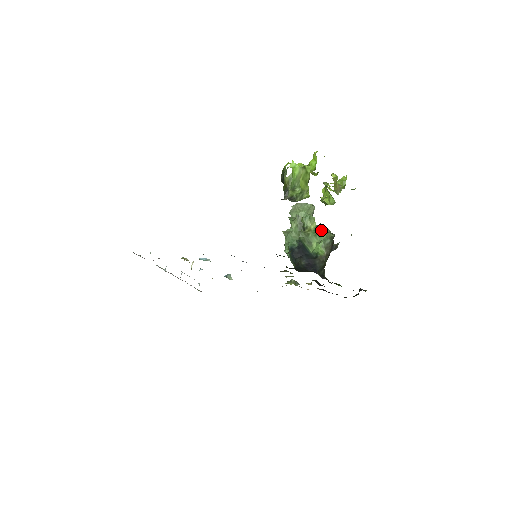
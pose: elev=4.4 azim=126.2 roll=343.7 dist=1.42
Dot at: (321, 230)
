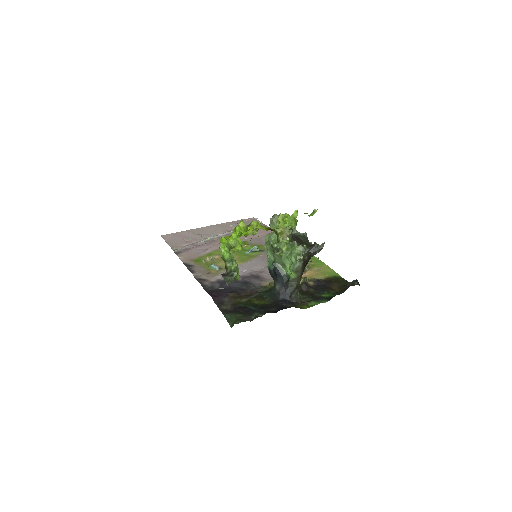
Dot at: (293, 250)
